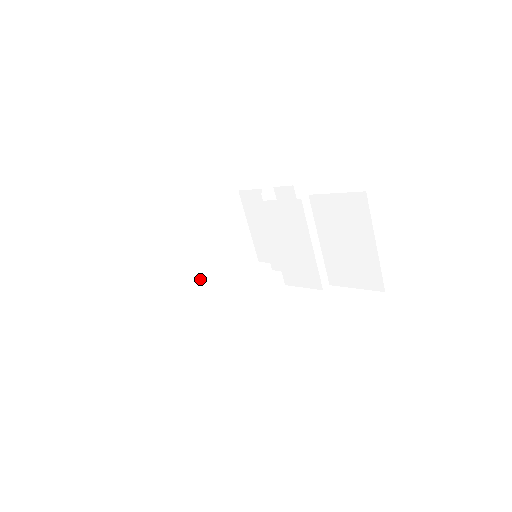
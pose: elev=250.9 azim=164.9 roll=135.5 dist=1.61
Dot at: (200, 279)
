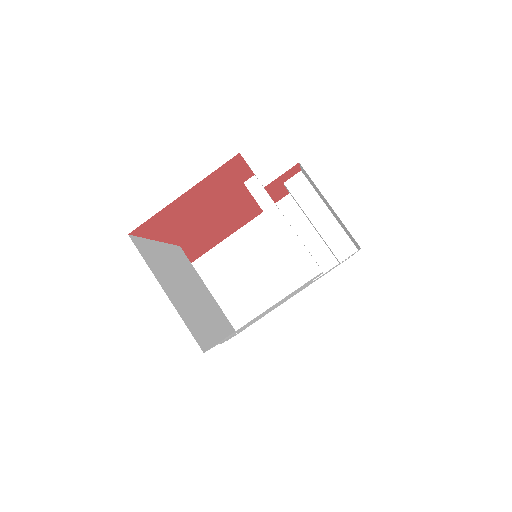
Dot at: (272, 288)
